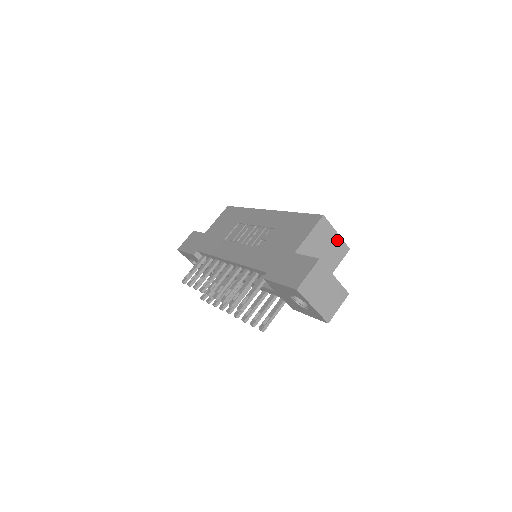
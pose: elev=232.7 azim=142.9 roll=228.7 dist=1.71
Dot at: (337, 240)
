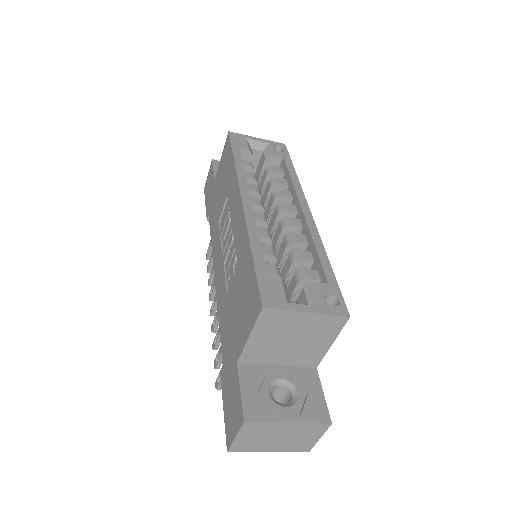
Dot at: (314, 319)
